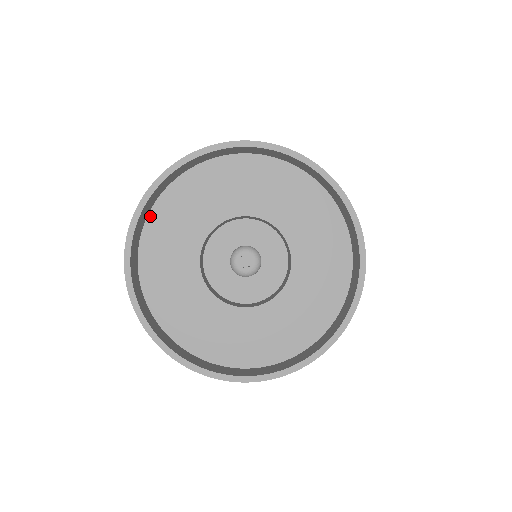
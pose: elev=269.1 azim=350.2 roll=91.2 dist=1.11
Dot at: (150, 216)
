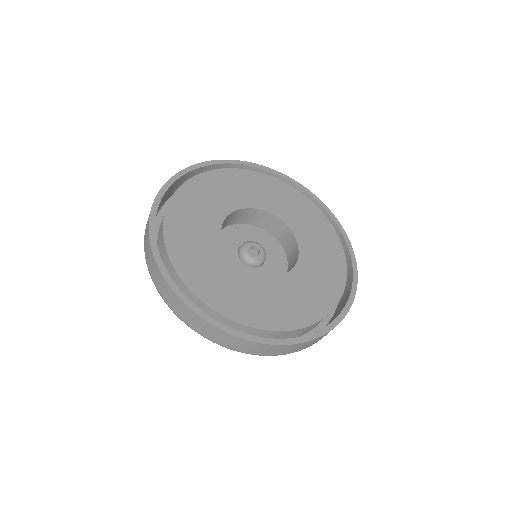
Dot at: (169, 205)
